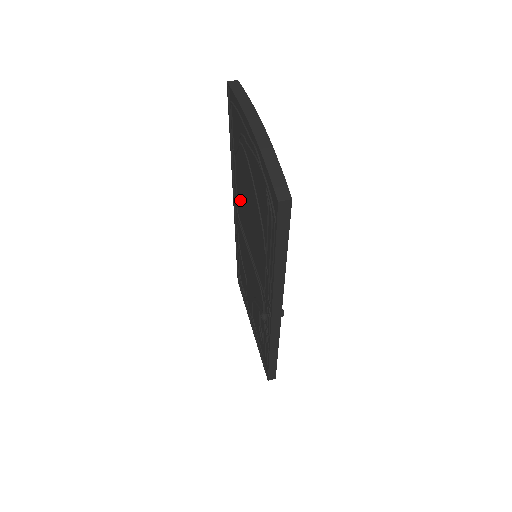
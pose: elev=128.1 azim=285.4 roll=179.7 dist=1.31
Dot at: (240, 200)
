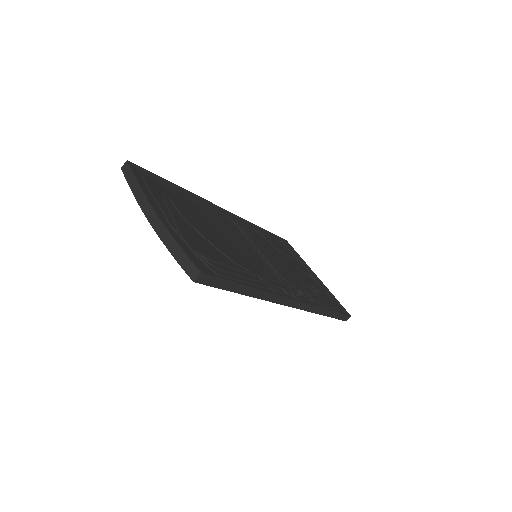
Dot at: occluded
